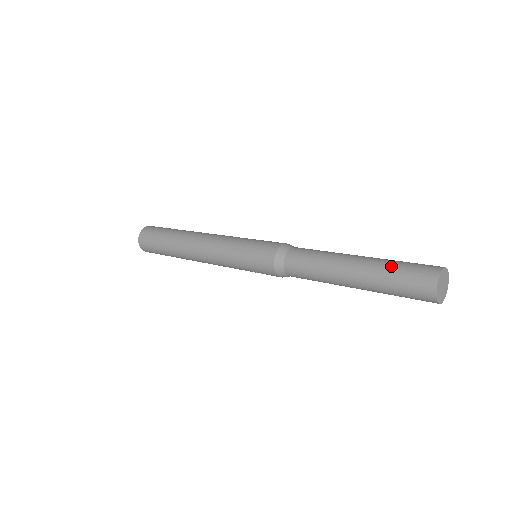
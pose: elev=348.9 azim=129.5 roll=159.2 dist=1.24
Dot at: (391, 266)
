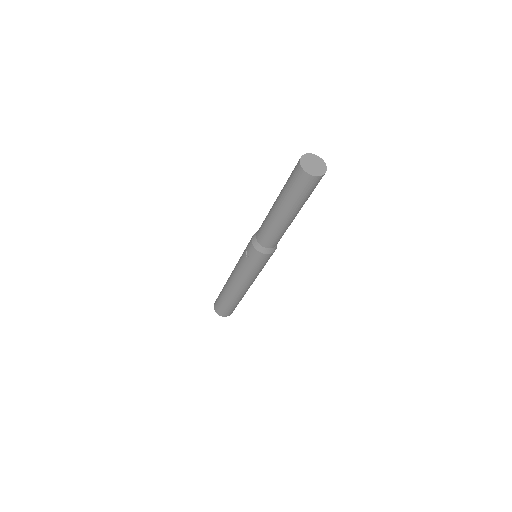
Dot at: occluded
